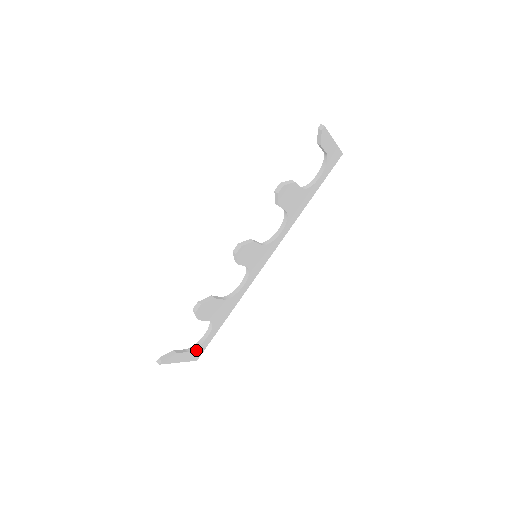
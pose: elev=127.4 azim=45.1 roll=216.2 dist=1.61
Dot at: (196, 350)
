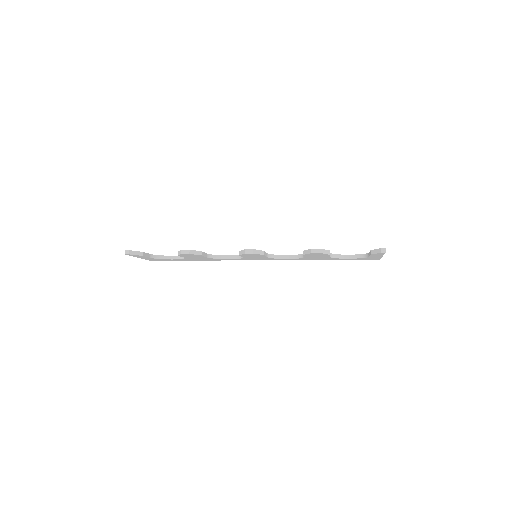
Dot at: (157, 259)
